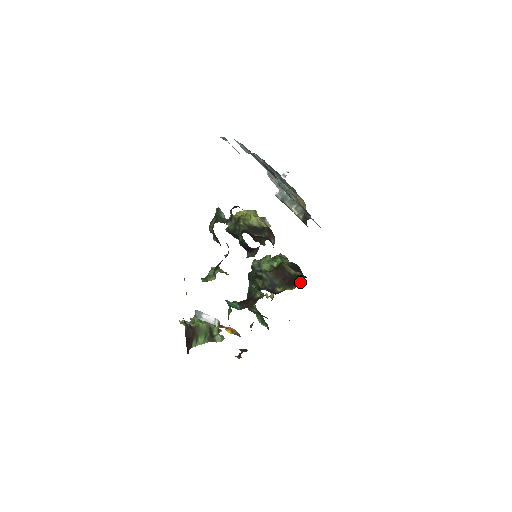
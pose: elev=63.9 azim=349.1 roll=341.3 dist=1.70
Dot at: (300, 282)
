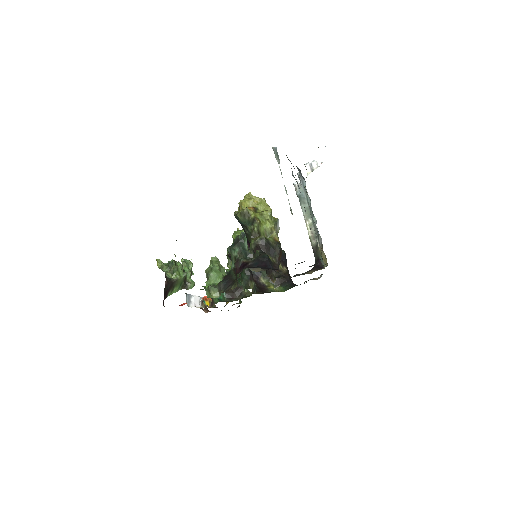
Dot at: (285, 290)
